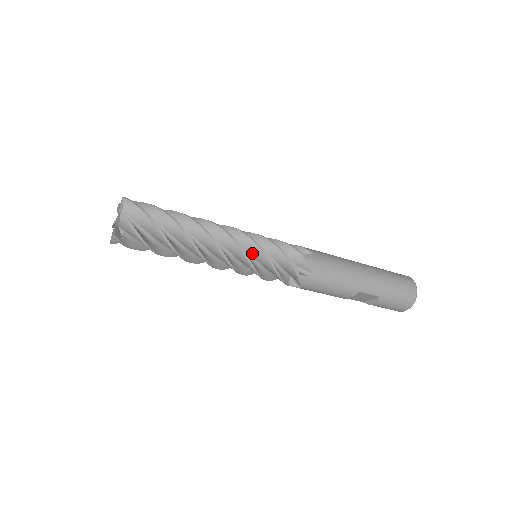
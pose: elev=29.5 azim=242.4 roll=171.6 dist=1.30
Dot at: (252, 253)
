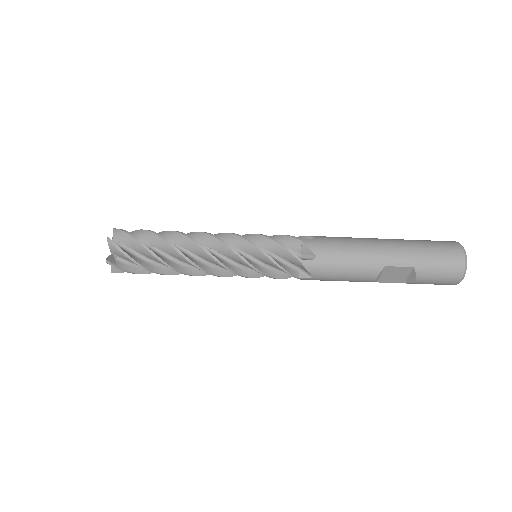
Dot at: (245, 250)
